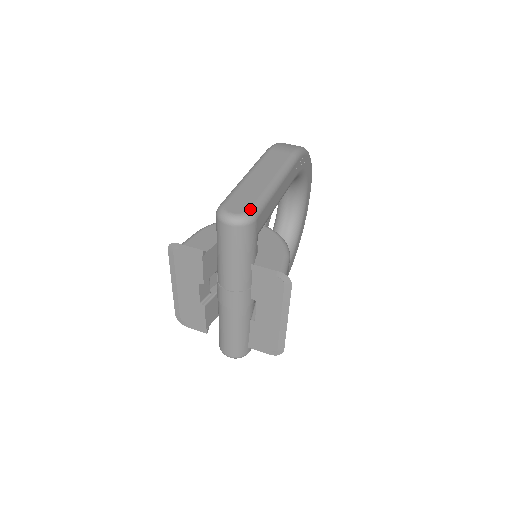
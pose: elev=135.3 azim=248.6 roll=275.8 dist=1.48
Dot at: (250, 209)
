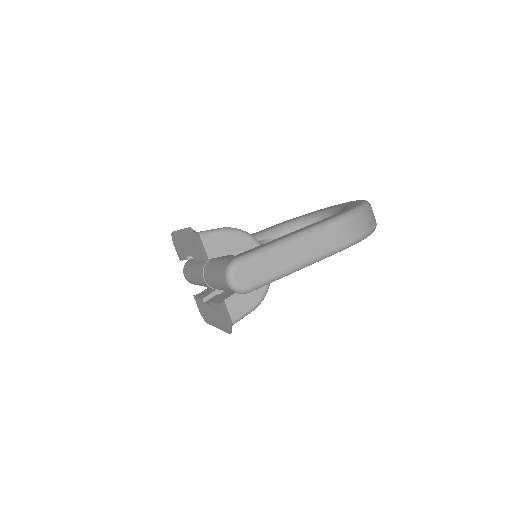
Dot at: (251, 286)
